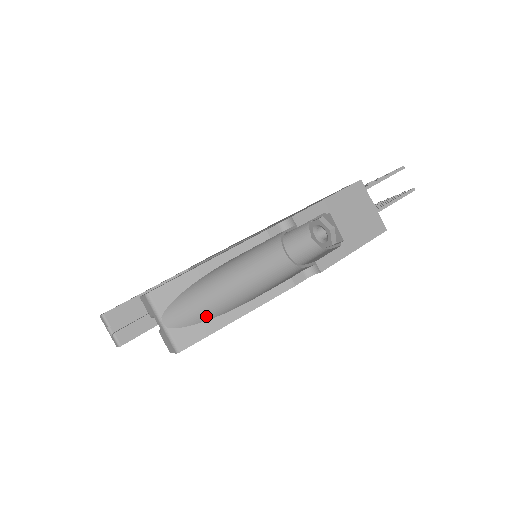
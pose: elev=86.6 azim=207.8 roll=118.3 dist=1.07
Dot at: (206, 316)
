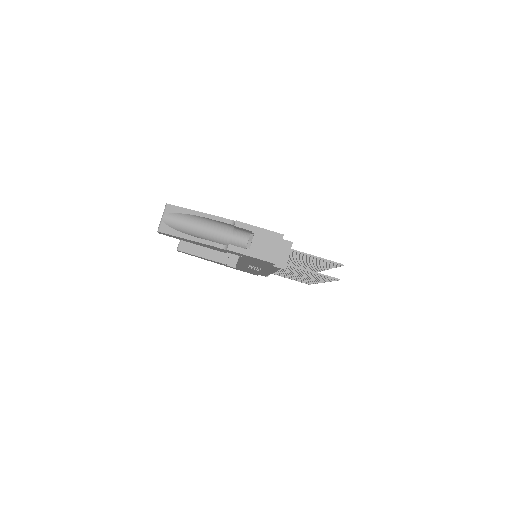
Dot at: (177, 229)
